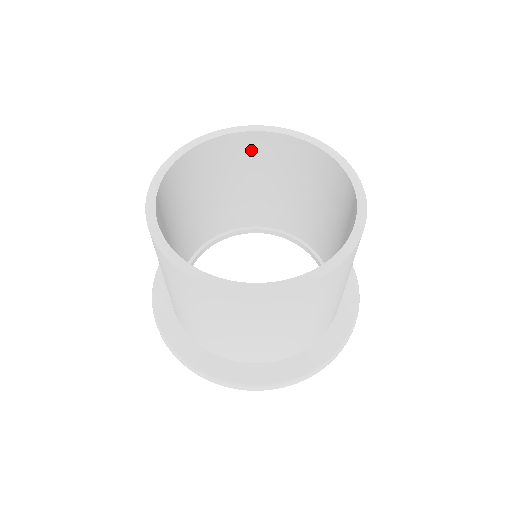
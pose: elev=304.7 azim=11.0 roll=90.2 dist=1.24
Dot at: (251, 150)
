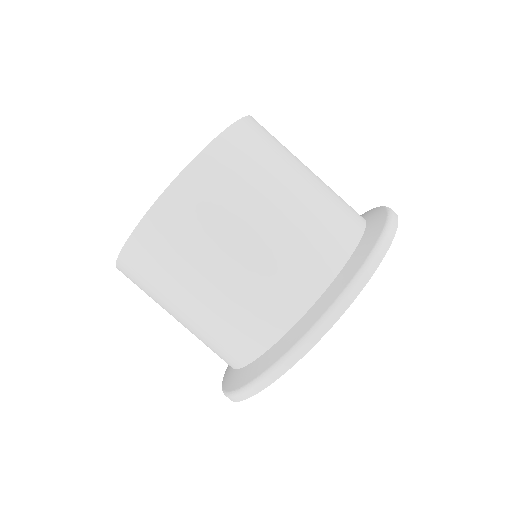
Dot at: occluded
